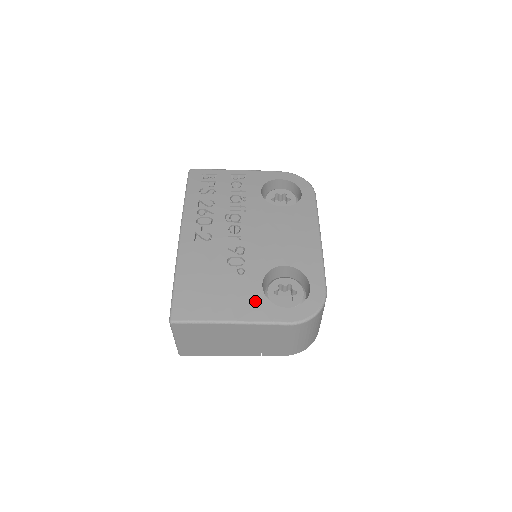
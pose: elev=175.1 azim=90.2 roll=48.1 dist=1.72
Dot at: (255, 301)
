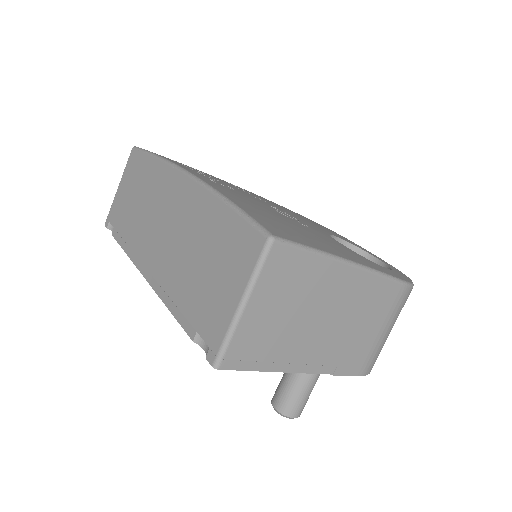
Dot at: (350, 251)
